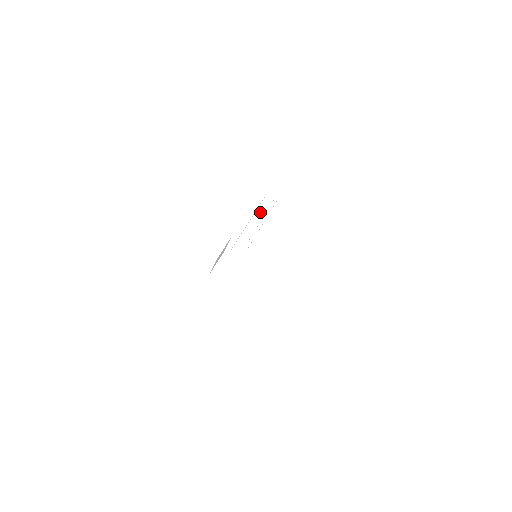
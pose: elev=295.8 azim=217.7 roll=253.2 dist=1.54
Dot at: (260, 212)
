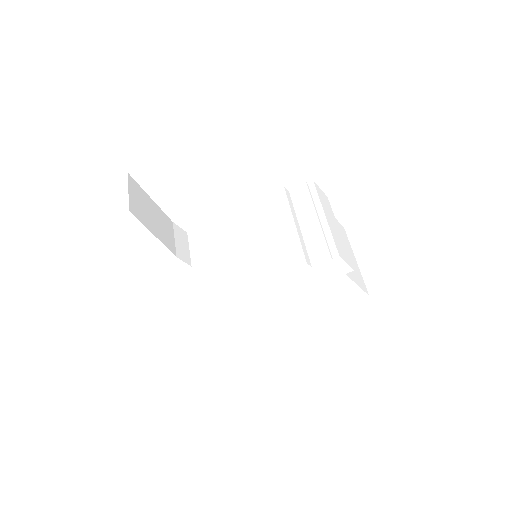
Dot at: (292, 210)
